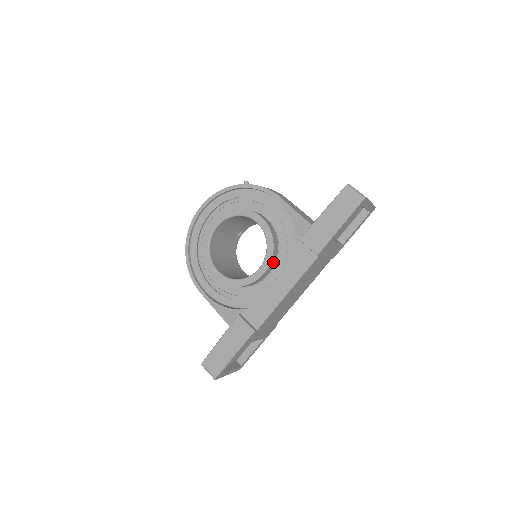
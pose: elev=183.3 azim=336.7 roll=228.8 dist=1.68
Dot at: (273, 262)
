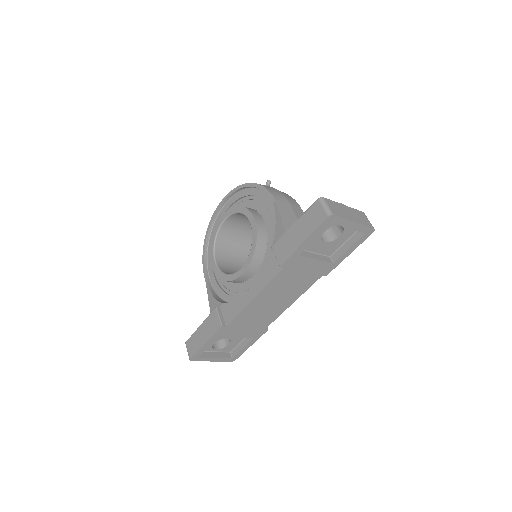
Dot at: (255, 265)
